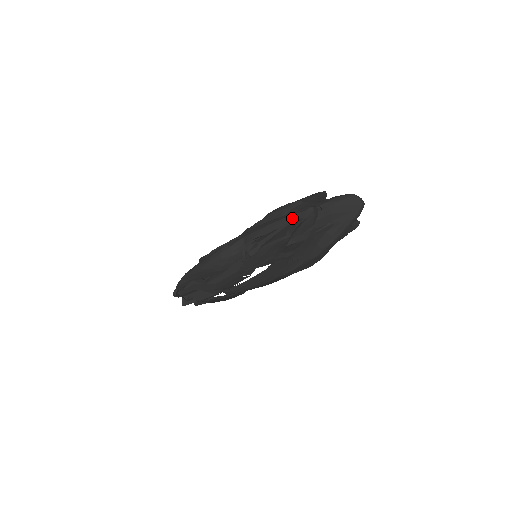
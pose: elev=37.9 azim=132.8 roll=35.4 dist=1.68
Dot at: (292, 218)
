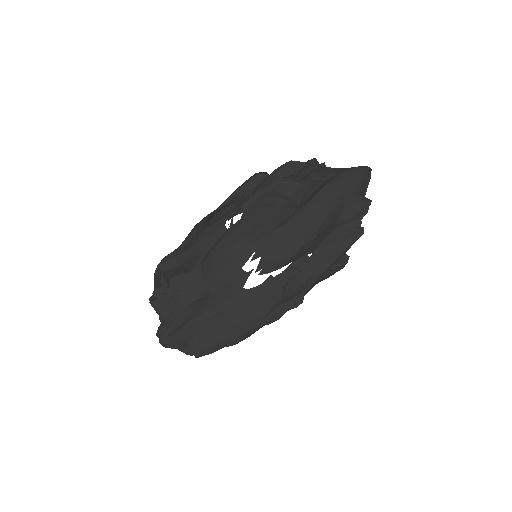
Dot at: occluded
